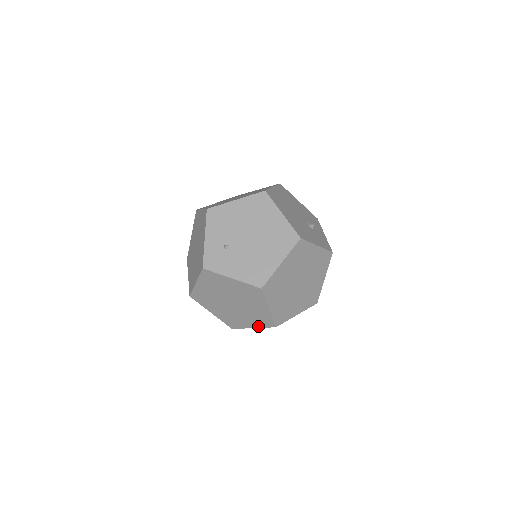
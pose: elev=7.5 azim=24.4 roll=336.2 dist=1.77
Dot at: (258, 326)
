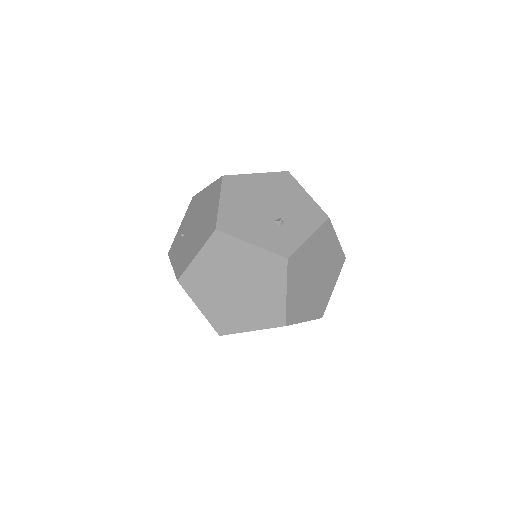
Dot at: occluded
